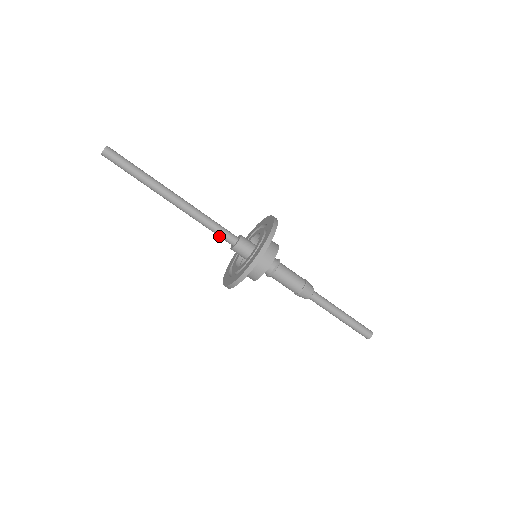
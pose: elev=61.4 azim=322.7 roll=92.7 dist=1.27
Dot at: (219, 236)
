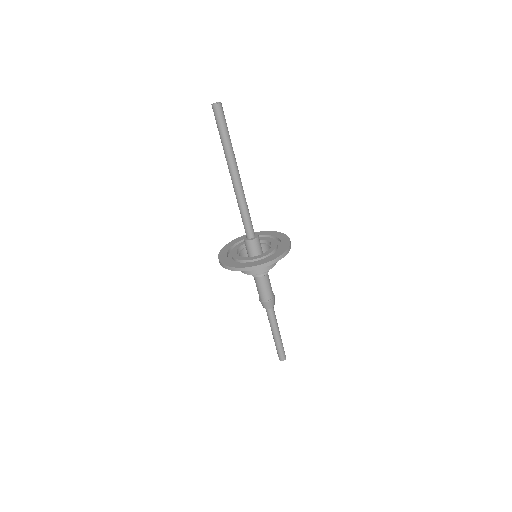
Dot at: (244, 225)
